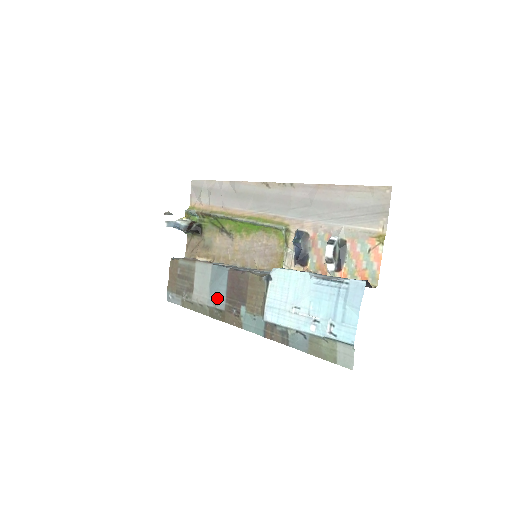
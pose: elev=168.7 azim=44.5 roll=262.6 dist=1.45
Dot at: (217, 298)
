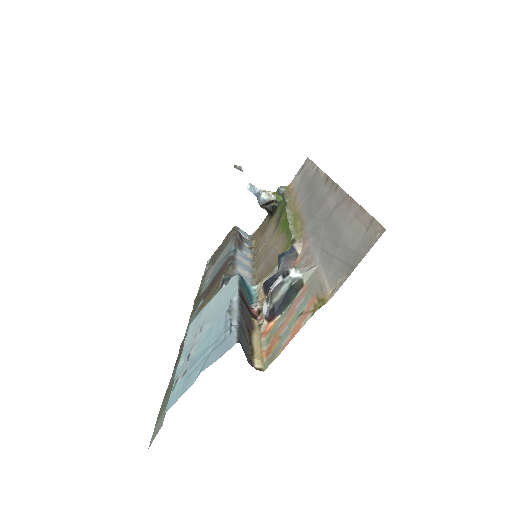
Dot at: (209, 280)
